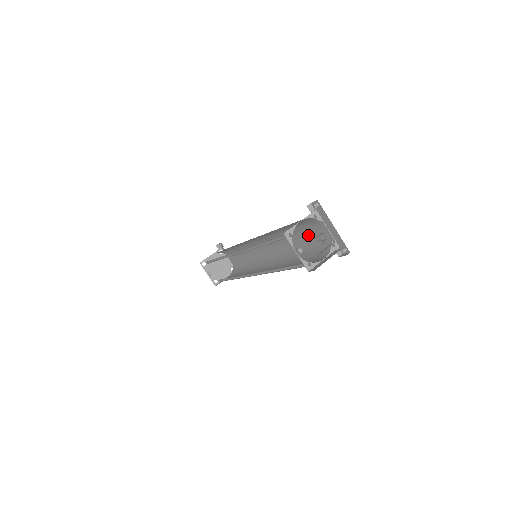
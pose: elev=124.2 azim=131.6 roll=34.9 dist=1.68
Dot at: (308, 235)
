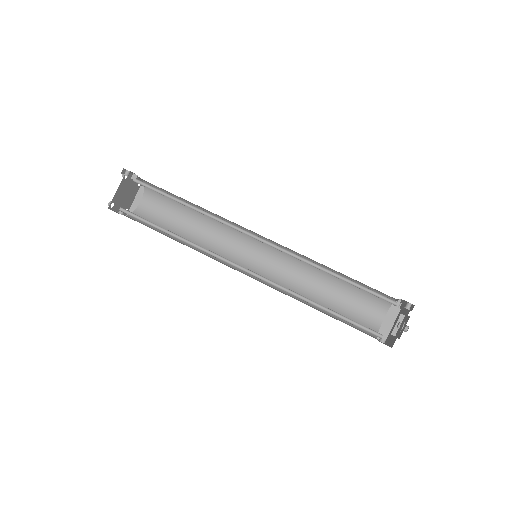
Dot at: (359, 282)
